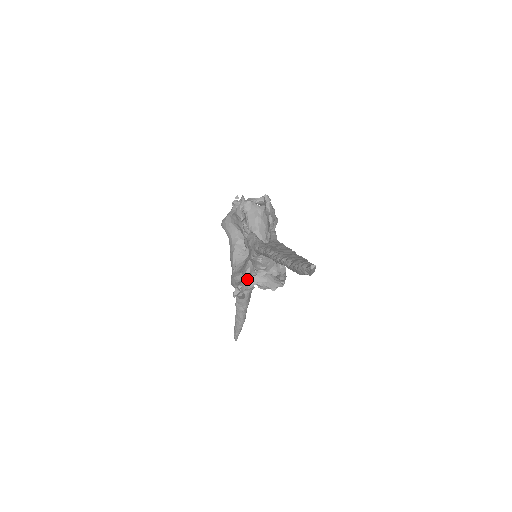
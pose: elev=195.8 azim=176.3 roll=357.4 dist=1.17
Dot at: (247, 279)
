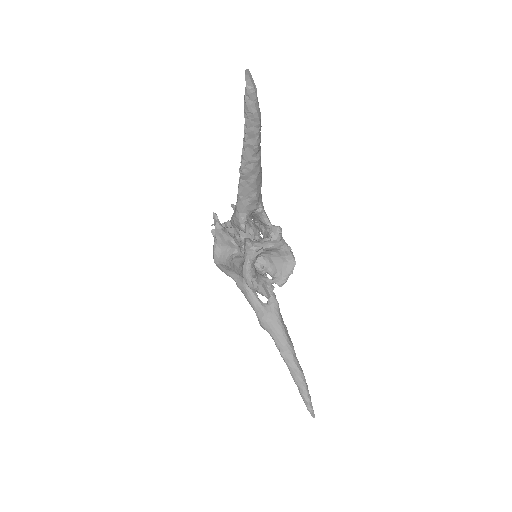
Dot at: (252, 253)
